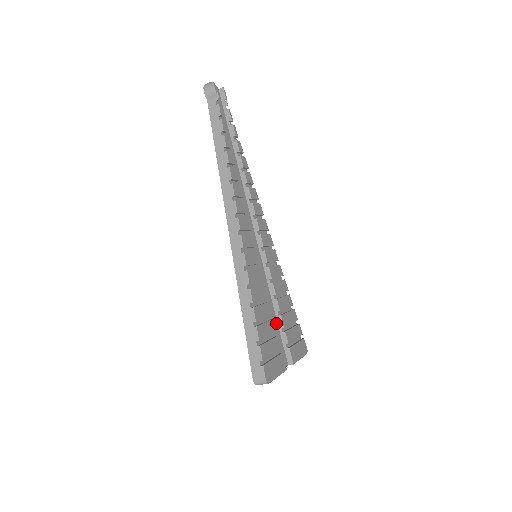
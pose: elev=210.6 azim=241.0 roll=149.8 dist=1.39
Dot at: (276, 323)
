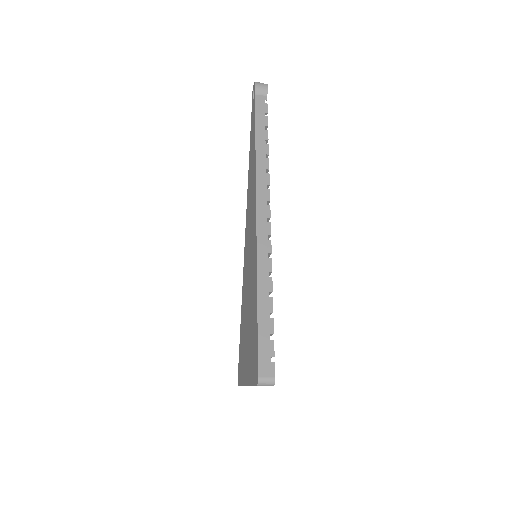
Dot at: occluded
